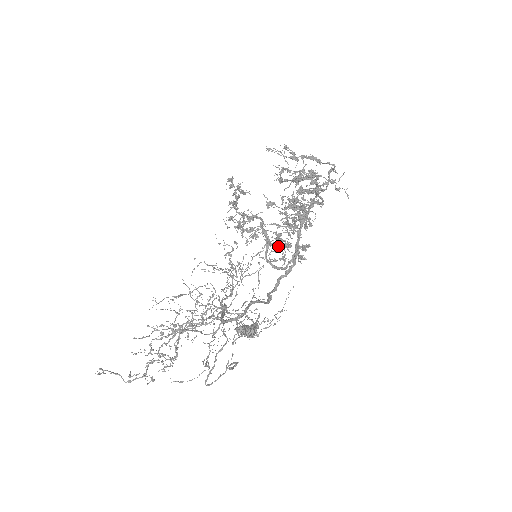
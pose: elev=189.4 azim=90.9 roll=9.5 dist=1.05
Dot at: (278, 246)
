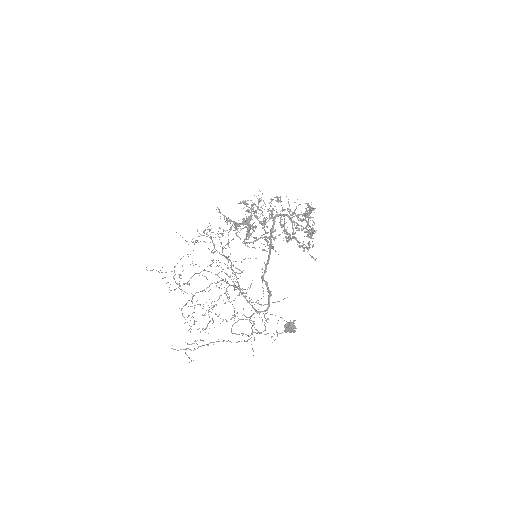
Dot at: occluded
